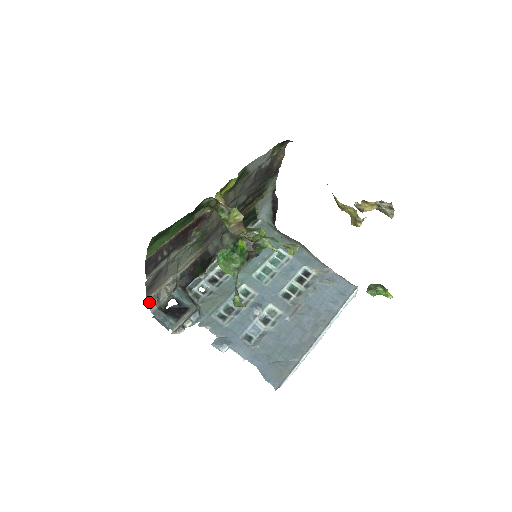
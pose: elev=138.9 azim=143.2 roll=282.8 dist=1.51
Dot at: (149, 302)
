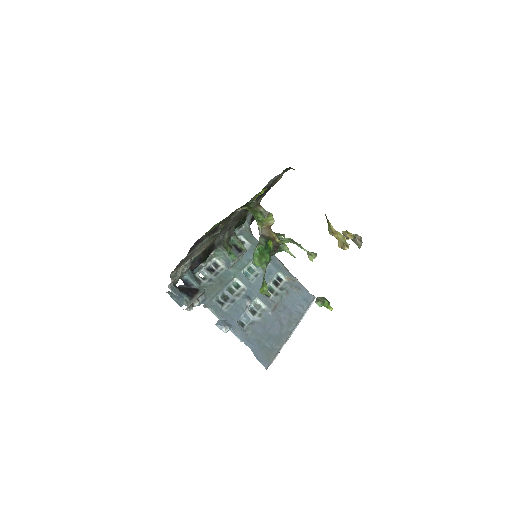
Dot at: (172, 278)
